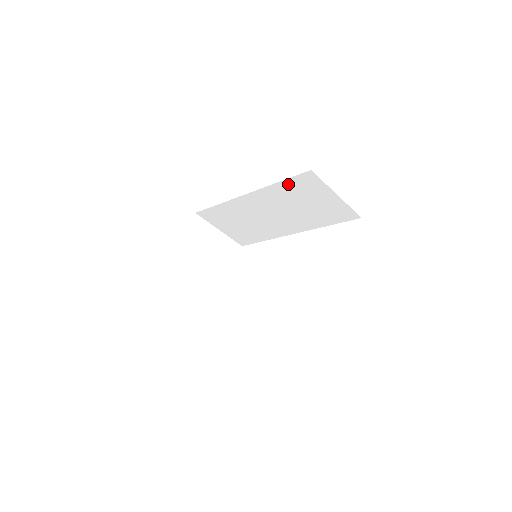
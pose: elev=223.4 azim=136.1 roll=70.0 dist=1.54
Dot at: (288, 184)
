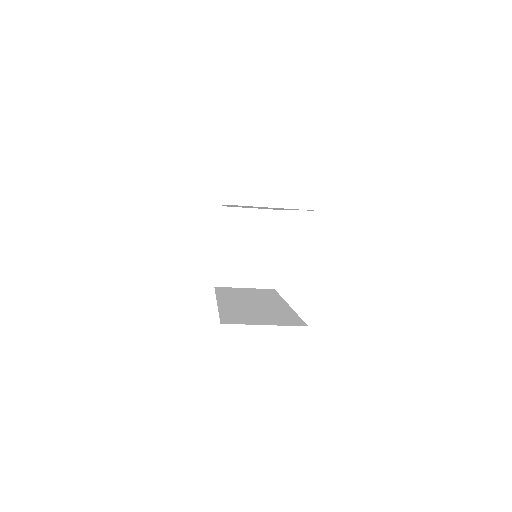
Dot at: occluded
